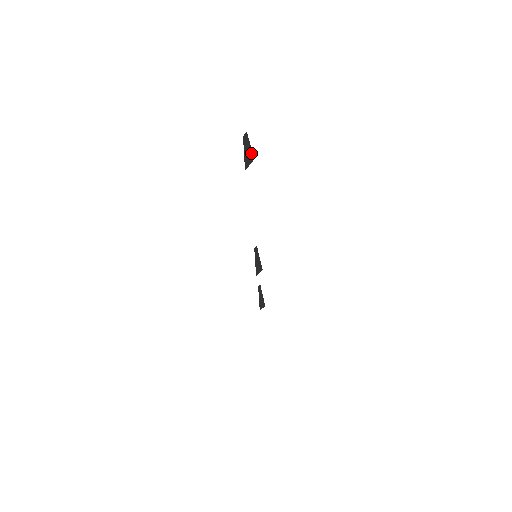
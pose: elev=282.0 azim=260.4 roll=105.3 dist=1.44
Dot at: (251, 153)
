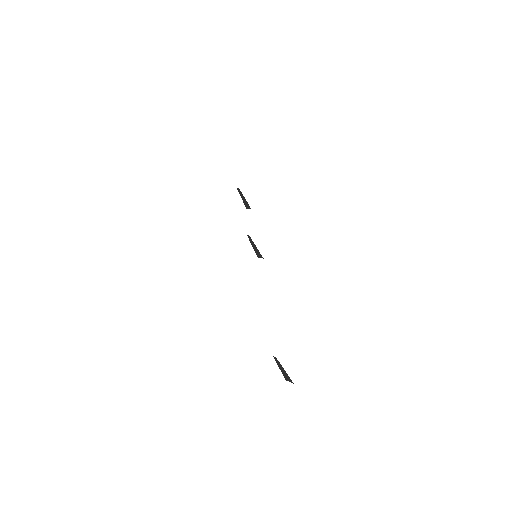
Dot at: (289, 378)
